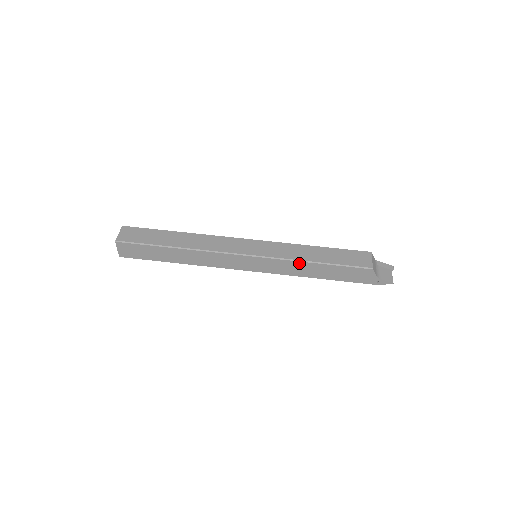
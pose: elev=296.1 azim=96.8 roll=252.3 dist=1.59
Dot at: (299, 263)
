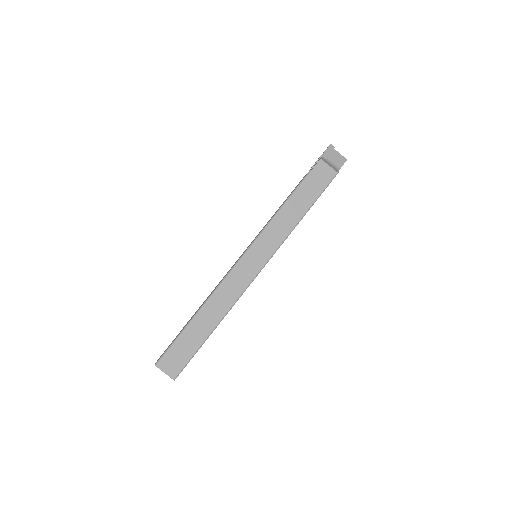
Dot at: occluded
